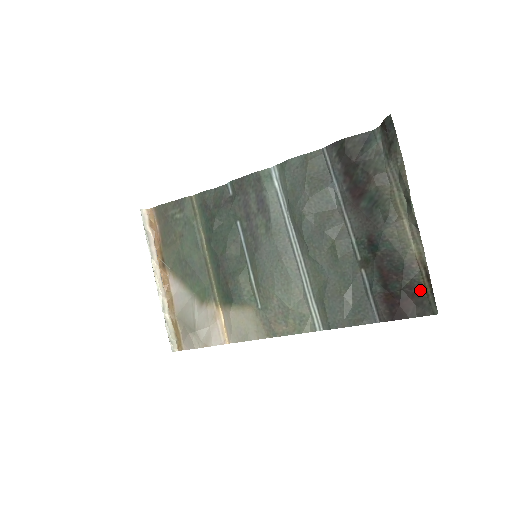
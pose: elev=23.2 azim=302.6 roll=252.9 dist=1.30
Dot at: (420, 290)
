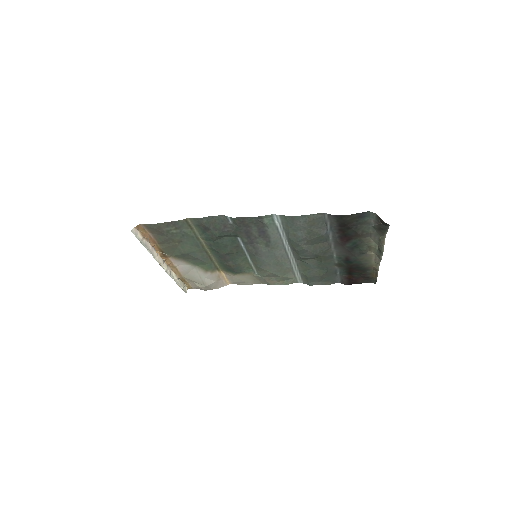
Dot at: (370, 276)
